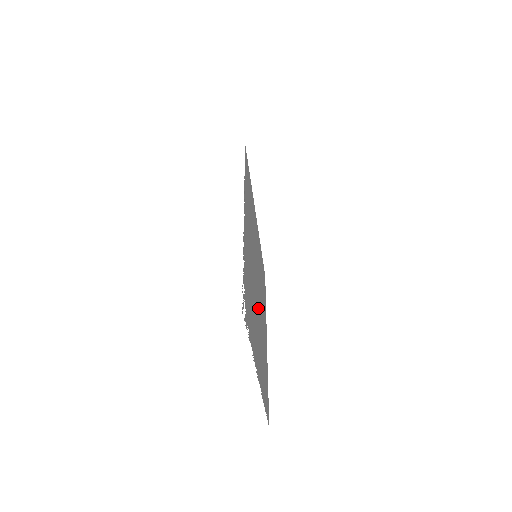
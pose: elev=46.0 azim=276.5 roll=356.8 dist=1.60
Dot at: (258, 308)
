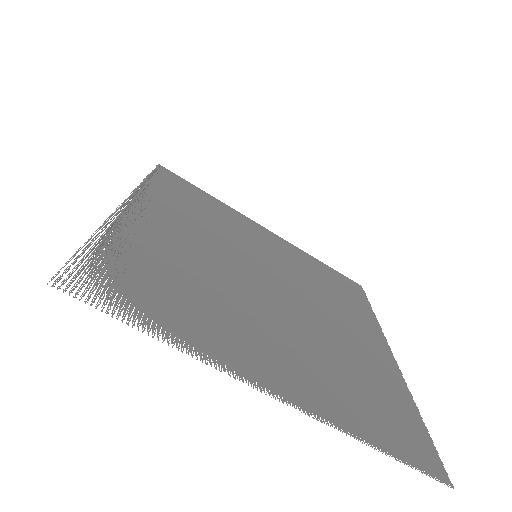
Dot at: (281, 308)
